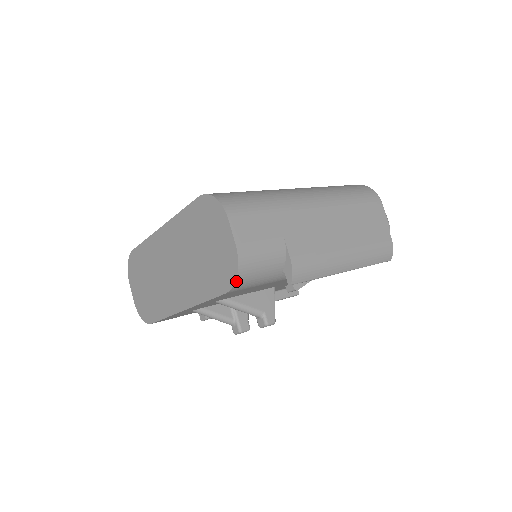
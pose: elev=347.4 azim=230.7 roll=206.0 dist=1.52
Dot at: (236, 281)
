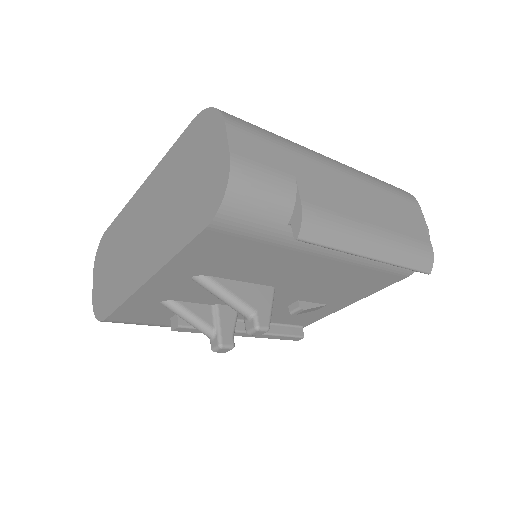
Dot at: (222, 204)
